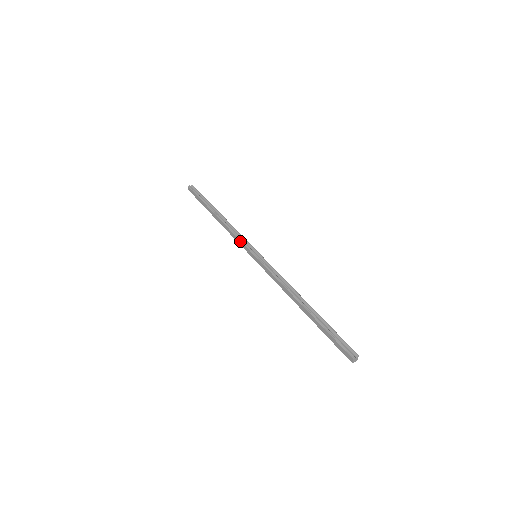
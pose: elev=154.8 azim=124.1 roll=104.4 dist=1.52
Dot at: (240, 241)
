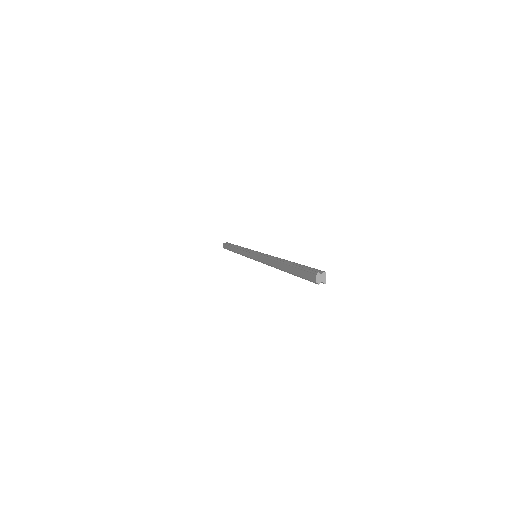
Dot at: (245, 252)
